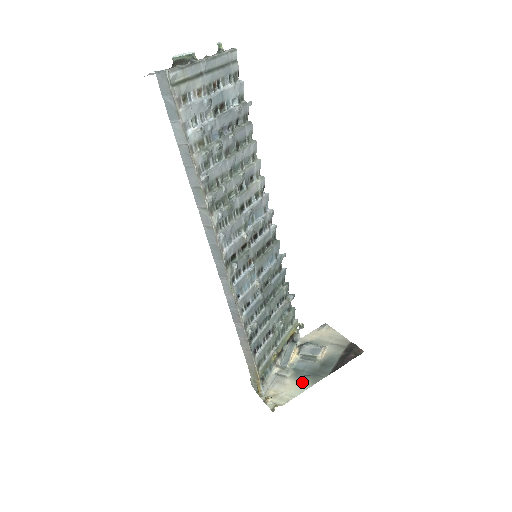
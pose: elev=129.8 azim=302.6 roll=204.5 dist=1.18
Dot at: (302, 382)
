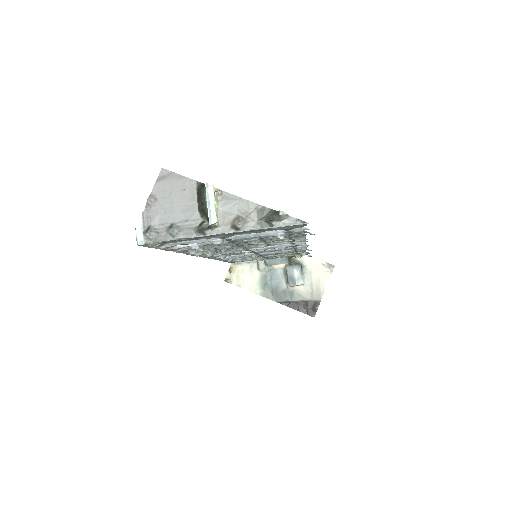
Dot at: (260, 286)
